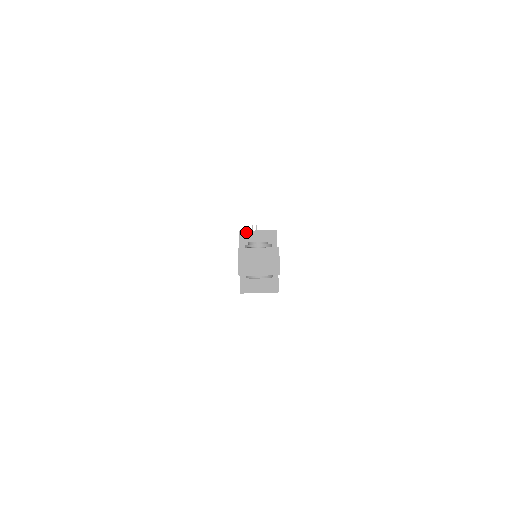
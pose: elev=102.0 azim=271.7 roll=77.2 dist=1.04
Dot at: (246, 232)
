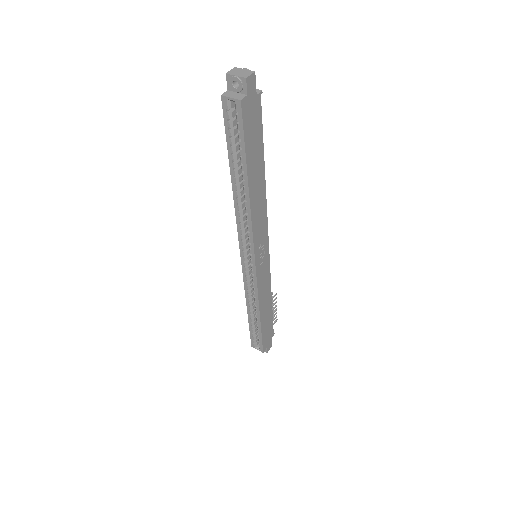
Dot at: occluded
